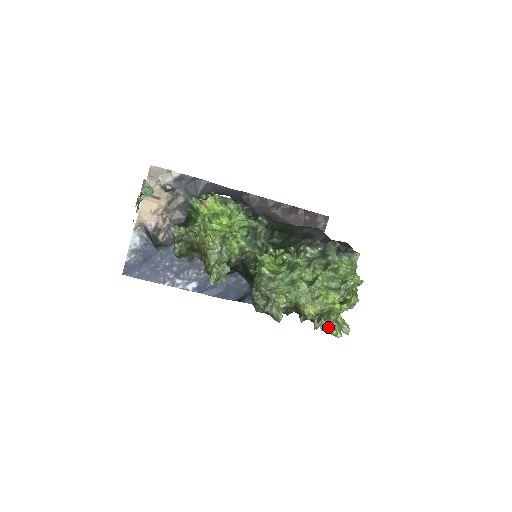
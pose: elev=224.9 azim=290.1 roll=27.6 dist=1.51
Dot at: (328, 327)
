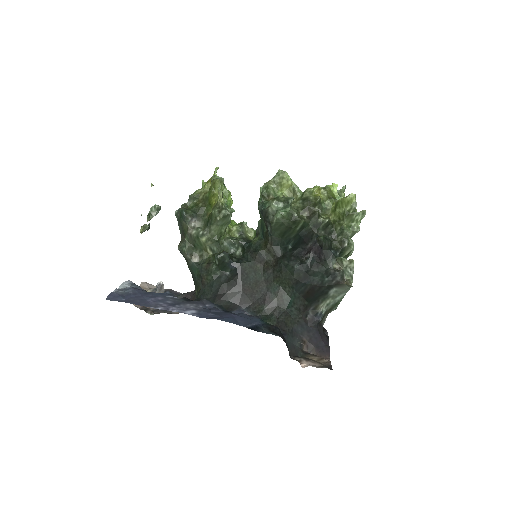
Dot at: (340, 199)
